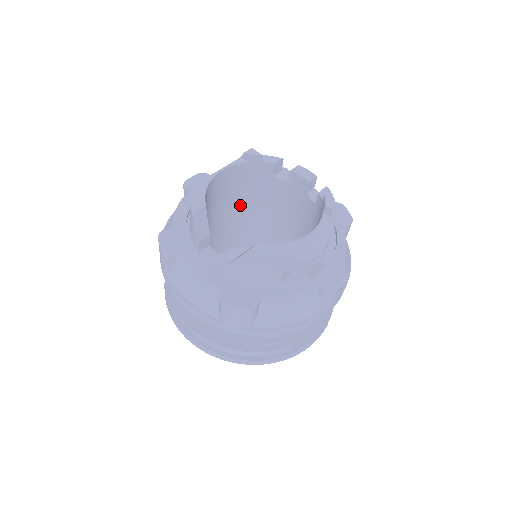
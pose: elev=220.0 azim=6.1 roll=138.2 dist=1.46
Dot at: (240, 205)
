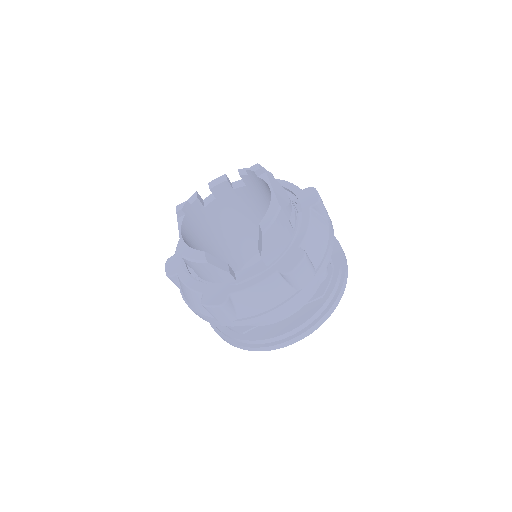
Dot at: (208, 248)
